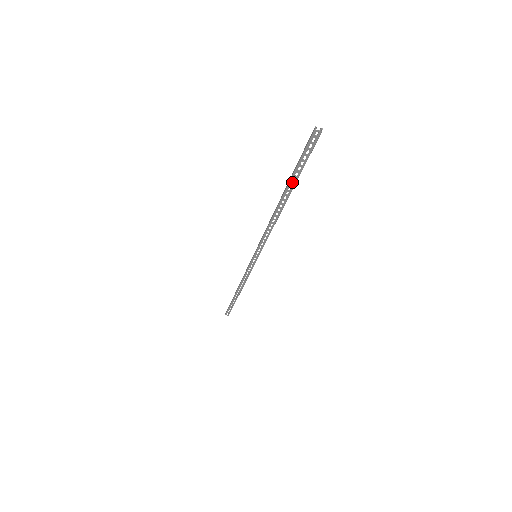
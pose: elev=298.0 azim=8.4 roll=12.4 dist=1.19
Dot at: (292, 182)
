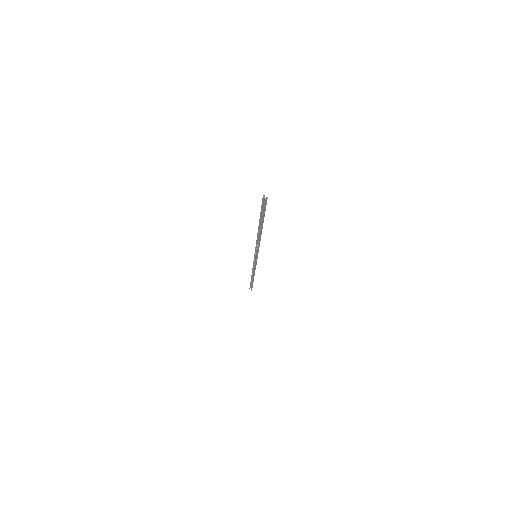
Dot at: (261, 219)
